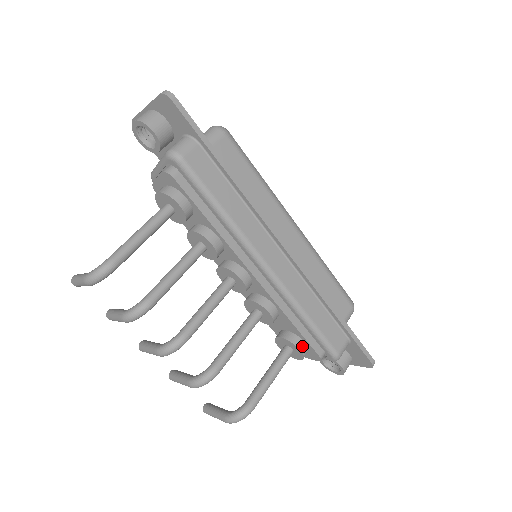
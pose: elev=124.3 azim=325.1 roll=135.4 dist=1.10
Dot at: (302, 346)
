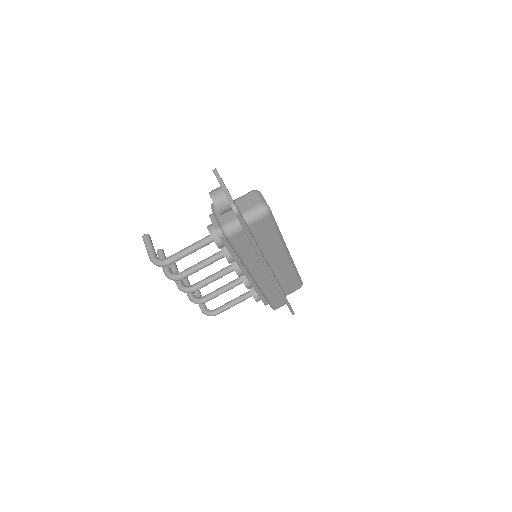
Dot at: (258, 300)
